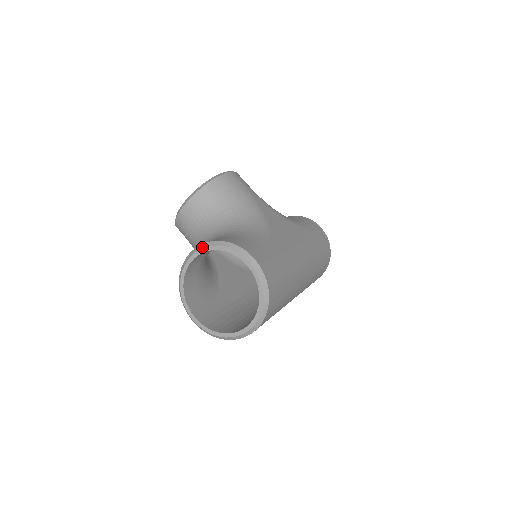
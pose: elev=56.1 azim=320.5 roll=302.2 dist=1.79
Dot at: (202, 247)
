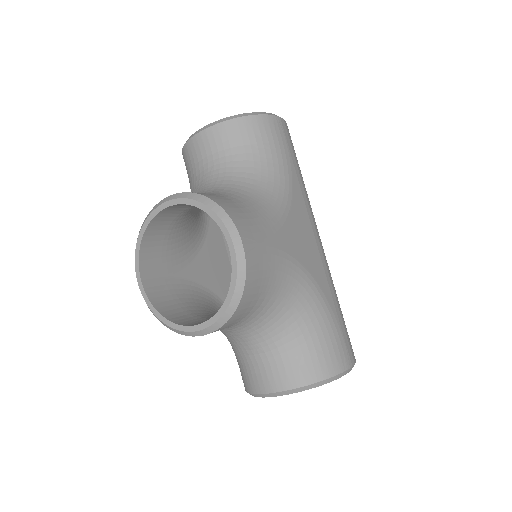
Dot at: occluded
